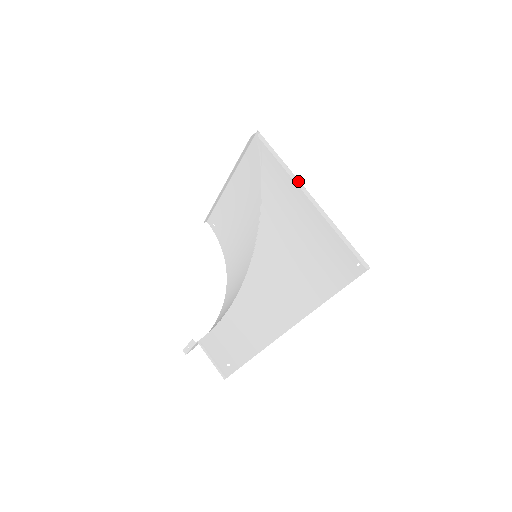
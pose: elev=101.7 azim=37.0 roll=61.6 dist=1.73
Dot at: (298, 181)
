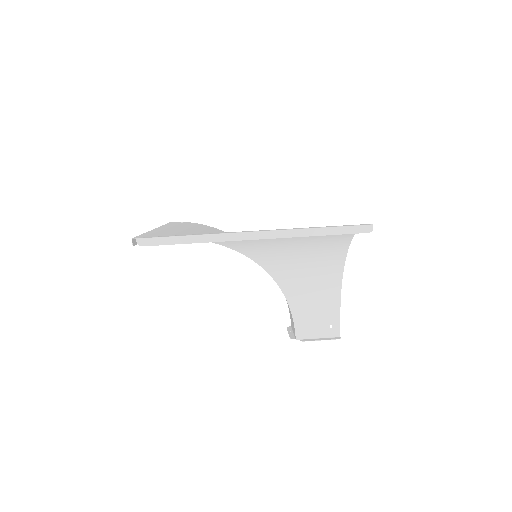
Dot at: (224, 236)
